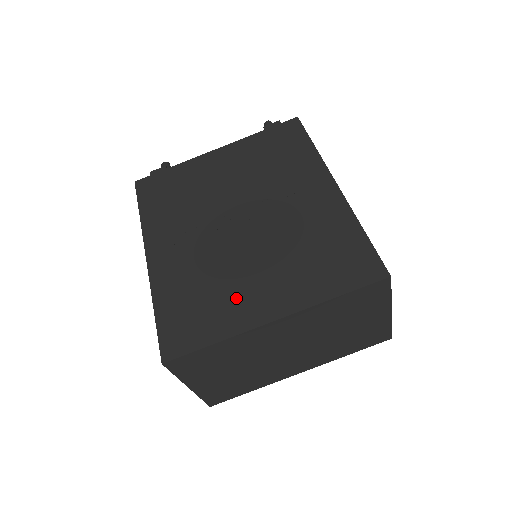
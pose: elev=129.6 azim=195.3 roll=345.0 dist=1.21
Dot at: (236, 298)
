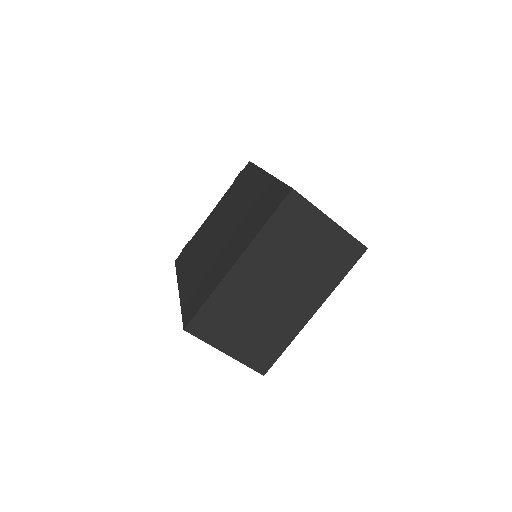
Dot at: (218, 268)
